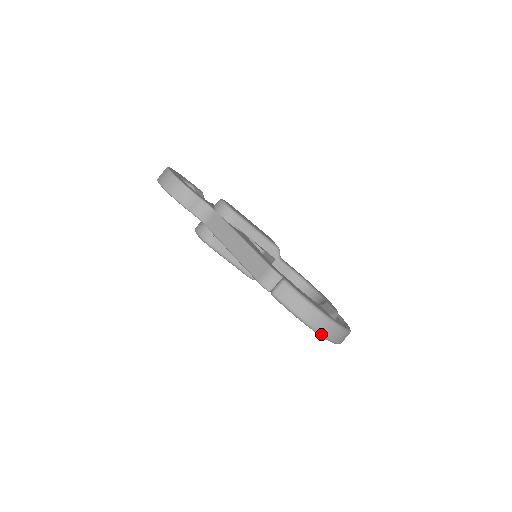
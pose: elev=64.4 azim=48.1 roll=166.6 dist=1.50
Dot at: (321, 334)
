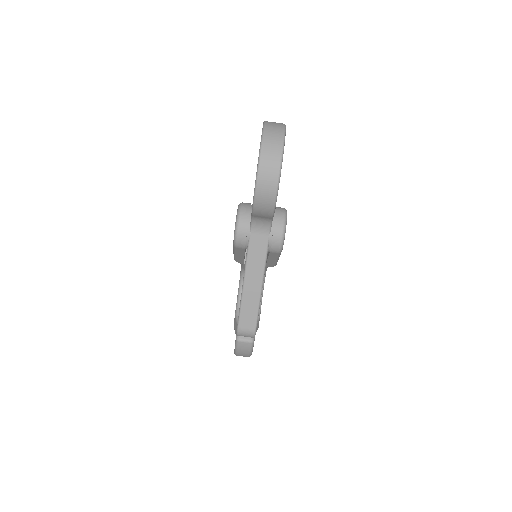
Dot at: occluded
